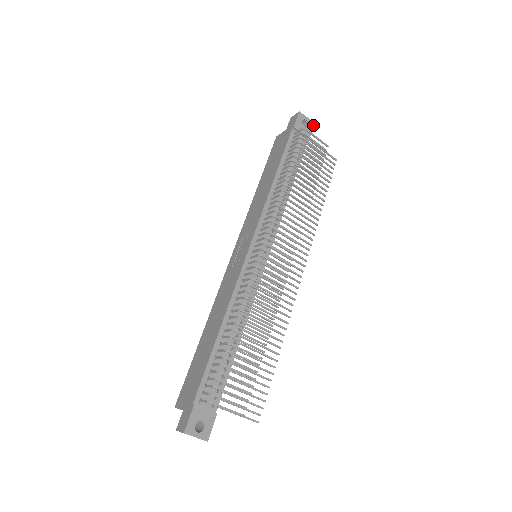
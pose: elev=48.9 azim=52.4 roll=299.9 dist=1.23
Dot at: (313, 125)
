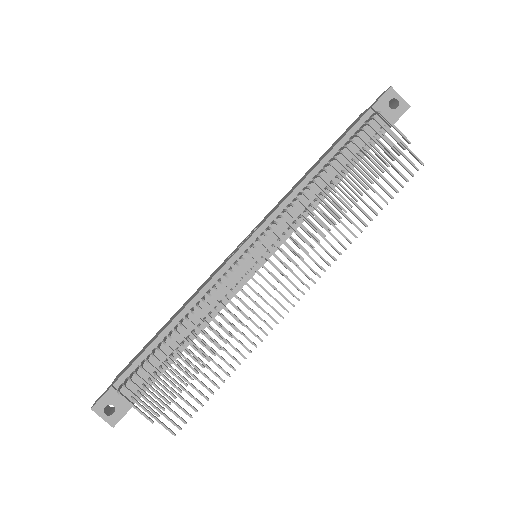
Dot at: (406, 108)
